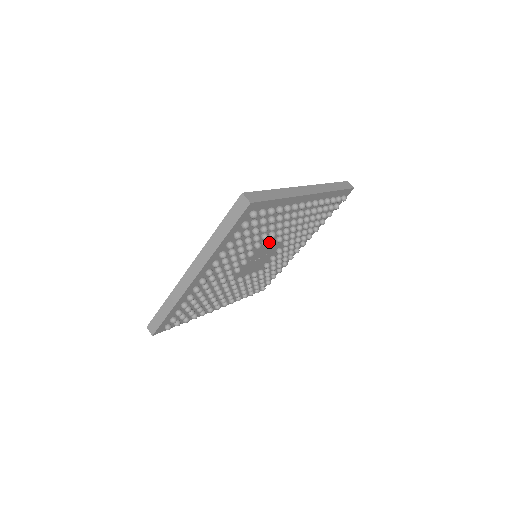
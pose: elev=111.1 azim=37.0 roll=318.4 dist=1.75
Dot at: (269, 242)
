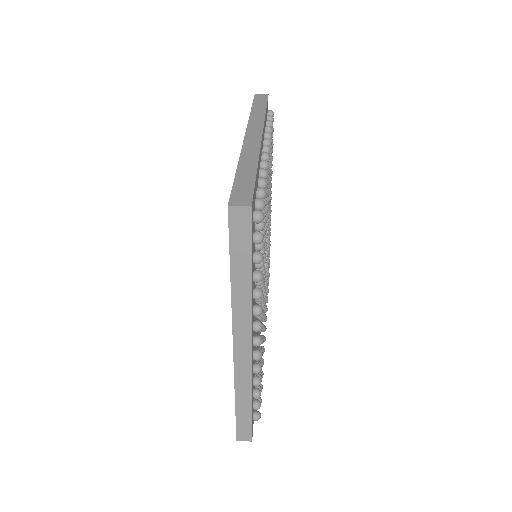
Dot at: occluded
